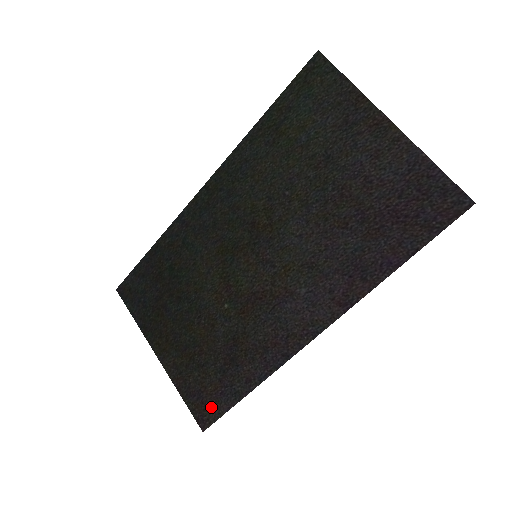
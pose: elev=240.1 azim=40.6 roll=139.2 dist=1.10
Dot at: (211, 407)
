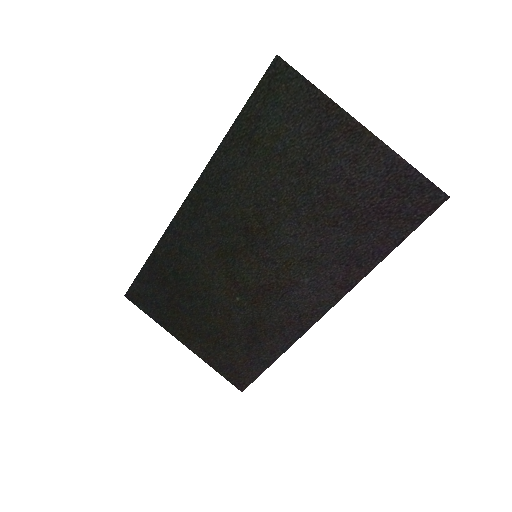
Dot at: (244, 374)
